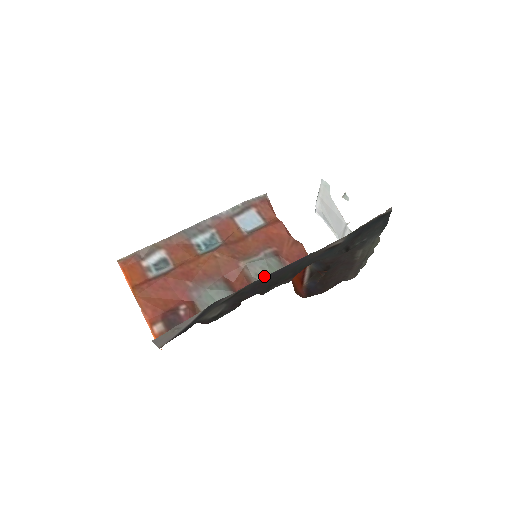
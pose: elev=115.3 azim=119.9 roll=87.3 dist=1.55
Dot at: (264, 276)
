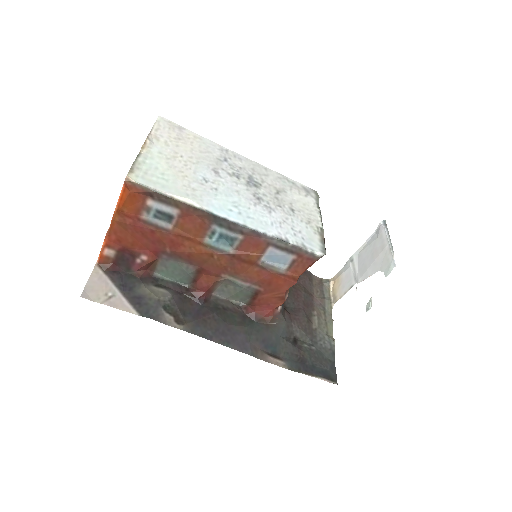
Dot at: (229, 291)
